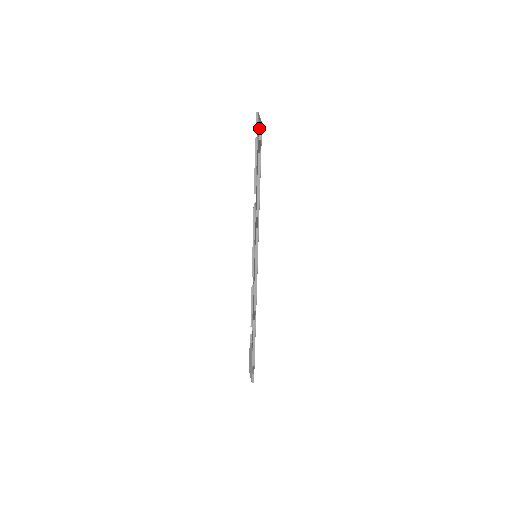
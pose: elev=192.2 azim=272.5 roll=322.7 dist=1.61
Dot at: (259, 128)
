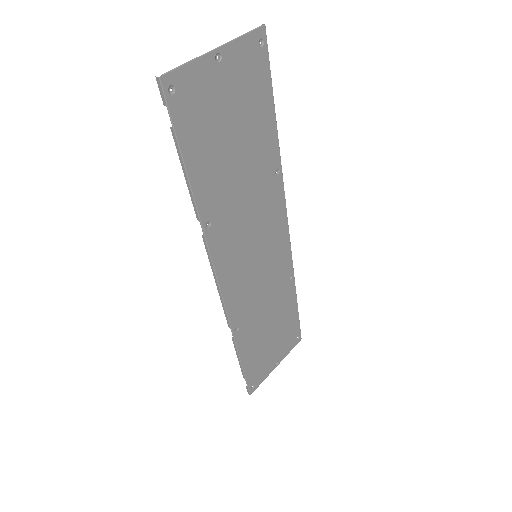
Dot at: (158, 84)
